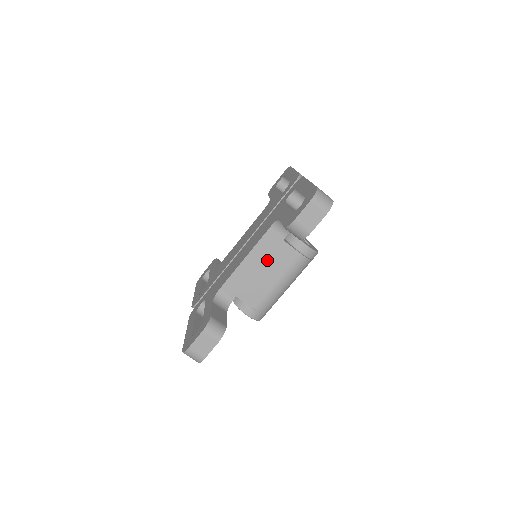
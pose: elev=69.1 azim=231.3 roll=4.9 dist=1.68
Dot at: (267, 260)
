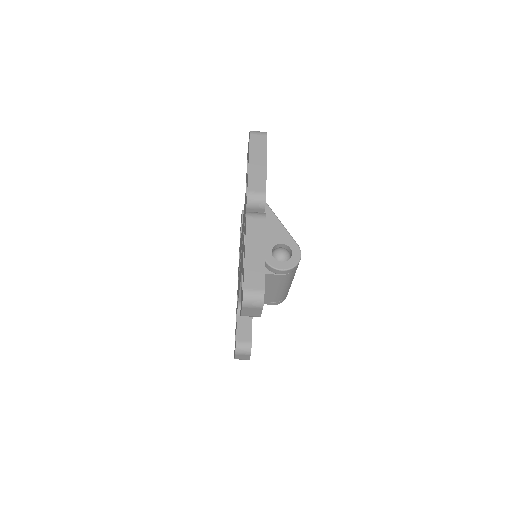
Dot at: occluded
